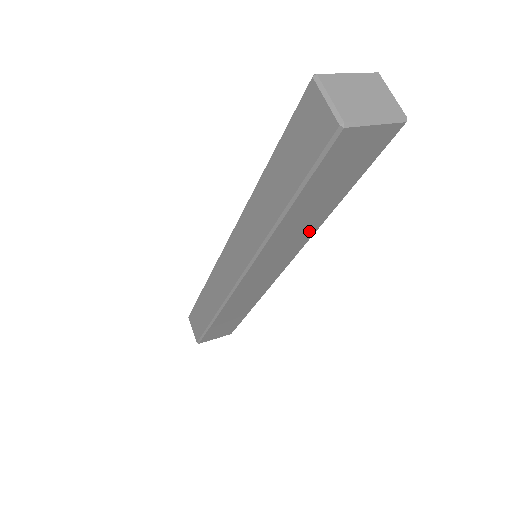
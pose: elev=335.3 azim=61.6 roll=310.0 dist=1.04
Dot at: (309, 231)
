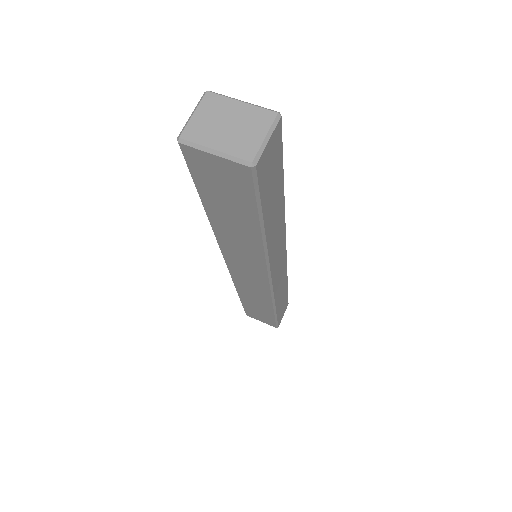
Dot at: (256, 249)
